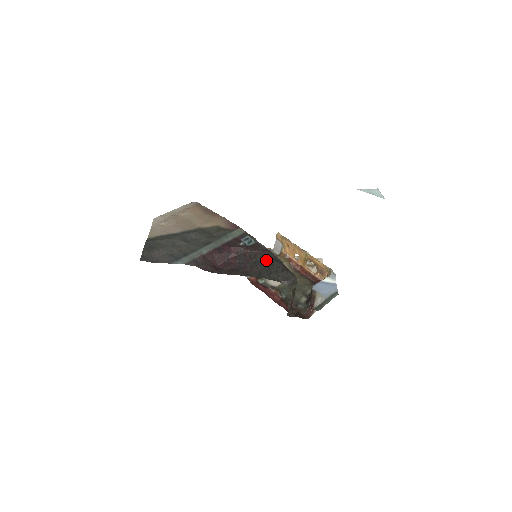
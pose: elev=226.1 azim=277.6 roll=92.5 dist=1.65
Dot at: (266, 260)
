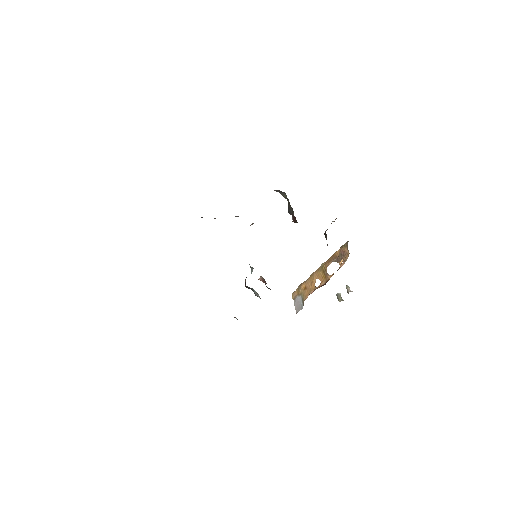
Dot at: occluded
